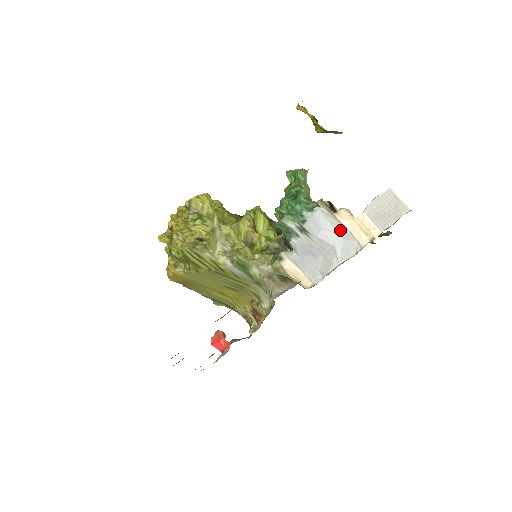
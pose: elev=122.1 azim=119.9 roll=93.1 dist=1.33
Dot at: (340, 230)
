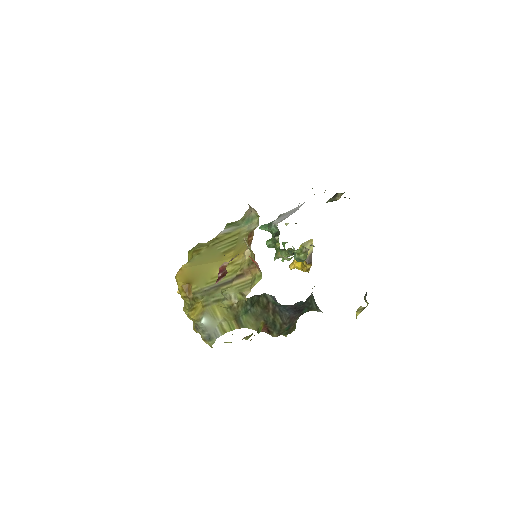
Dot at: occluded
